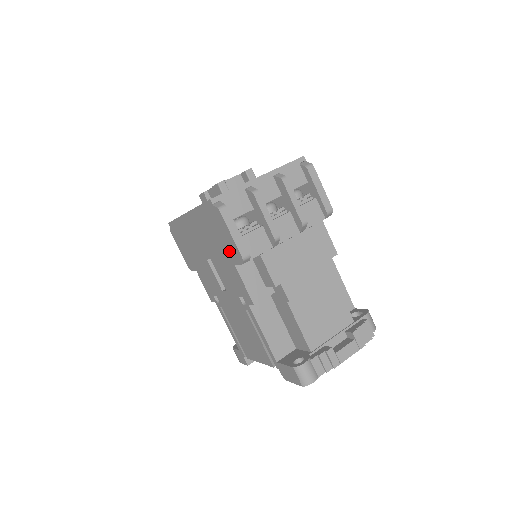
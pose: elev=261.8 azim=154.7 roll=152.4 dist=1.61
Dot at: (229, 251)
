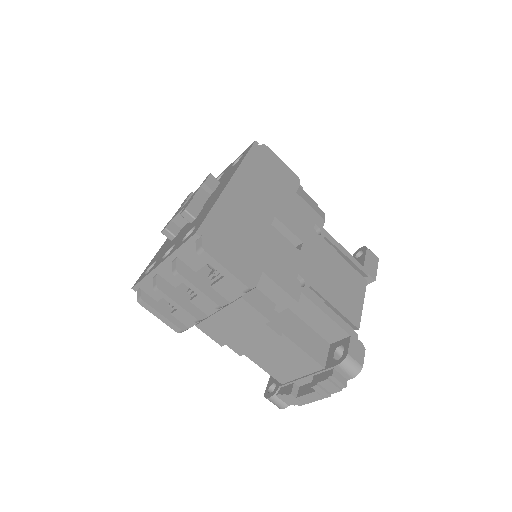
Dot at: occluded
